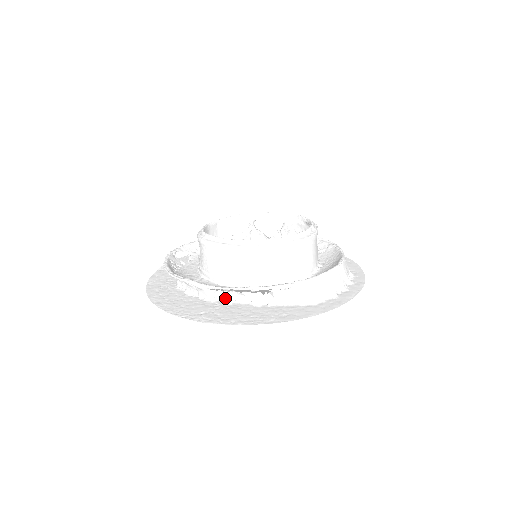
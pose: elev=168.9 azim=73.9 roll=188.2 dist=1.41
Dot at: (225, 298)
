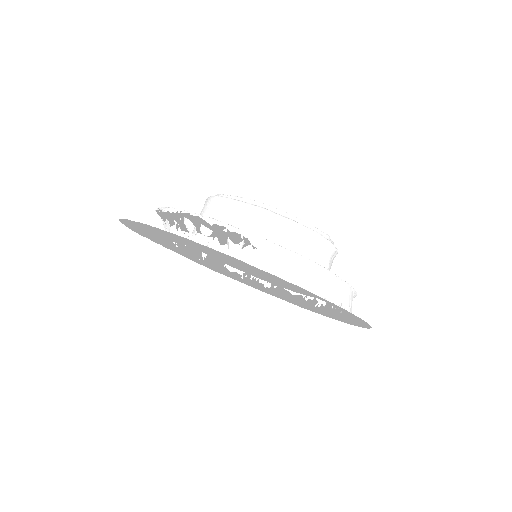
Dot at: occluded
